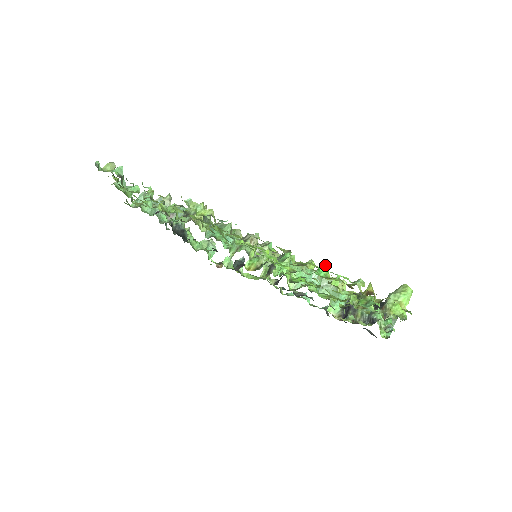
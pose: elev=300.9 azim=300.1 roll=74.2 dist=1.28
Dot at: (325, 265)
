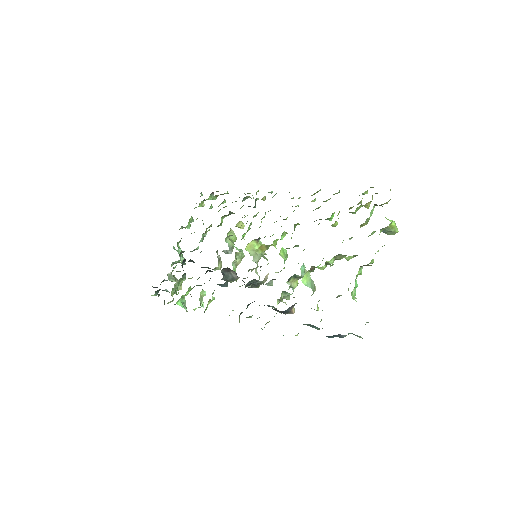
Dot at: (331, 219)
